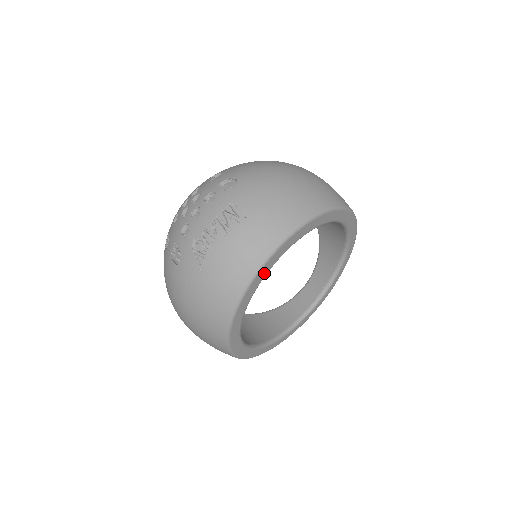
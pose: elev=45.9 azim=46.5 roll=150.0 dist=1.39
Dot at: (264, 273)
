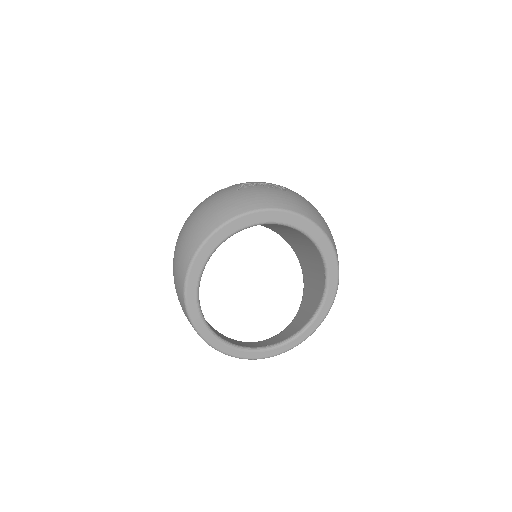
Dot at: (270, 218)
